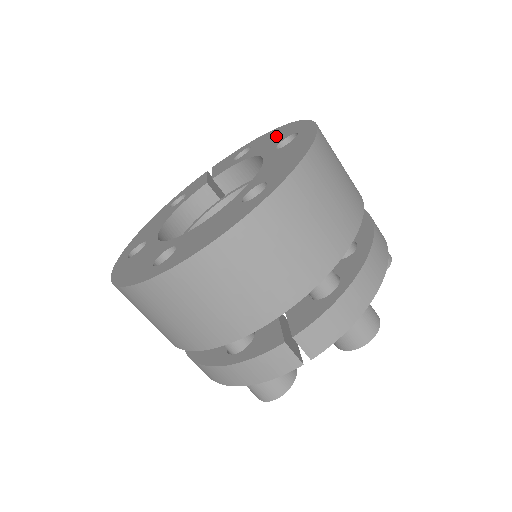
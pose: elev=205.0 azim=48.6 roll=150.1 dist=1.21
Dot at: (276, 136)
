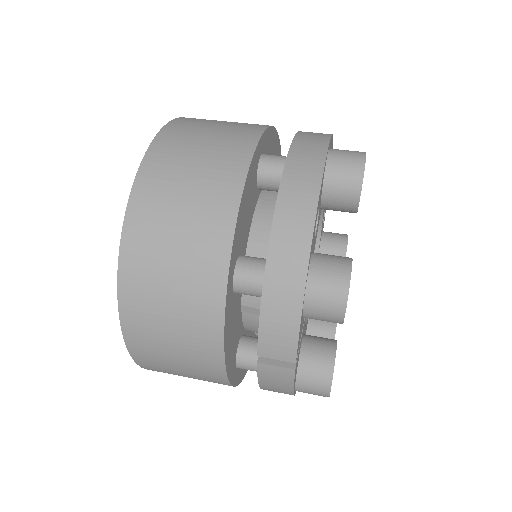
Dot at: occluded
